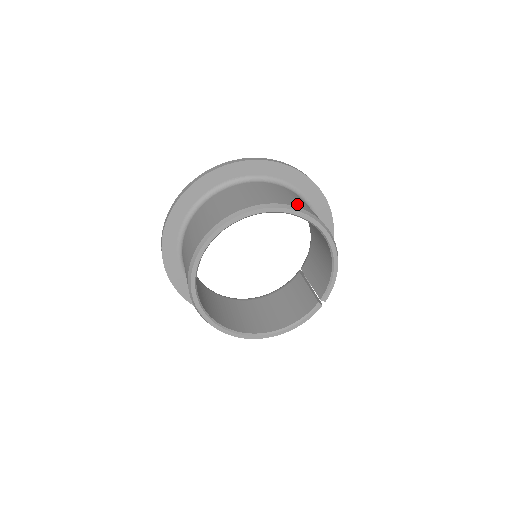
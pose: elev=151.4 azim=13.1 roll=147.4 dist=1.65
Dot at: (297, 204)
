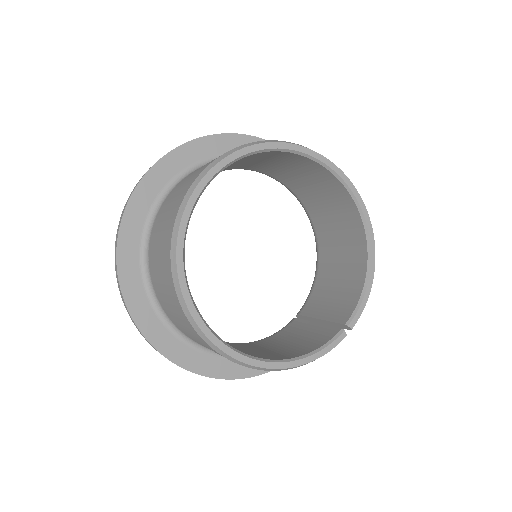
Dot at: occluded
